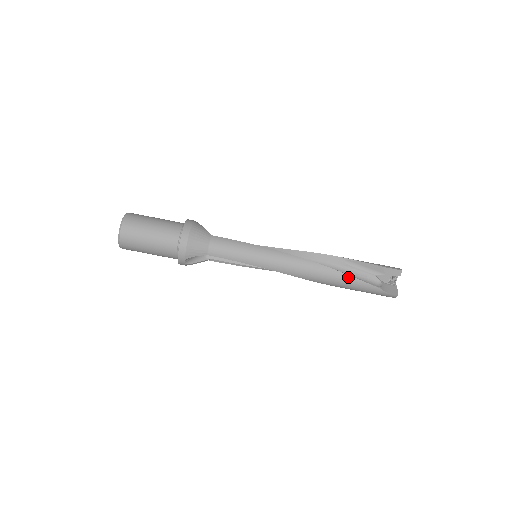
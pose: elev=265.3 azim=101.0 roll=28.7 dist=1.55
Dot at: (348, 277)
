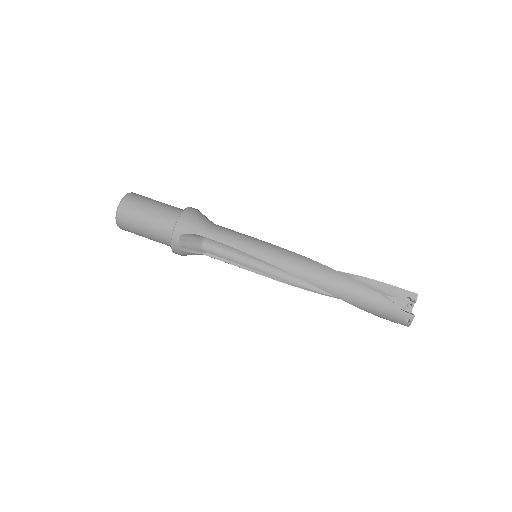
Dot at: (357, 283)
